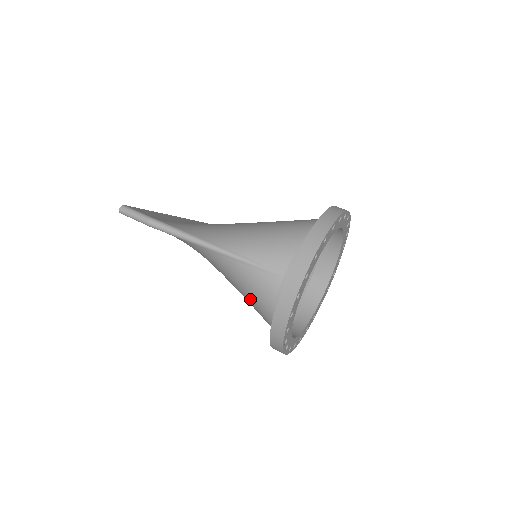
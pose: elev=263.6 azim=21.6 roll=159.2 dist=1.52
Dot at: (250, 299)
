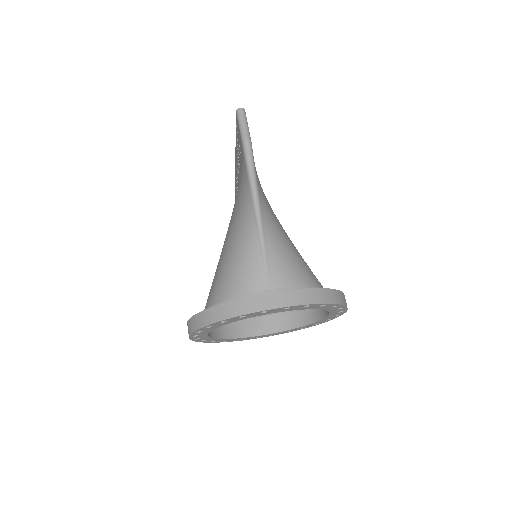
Dot at: (225, 272)
